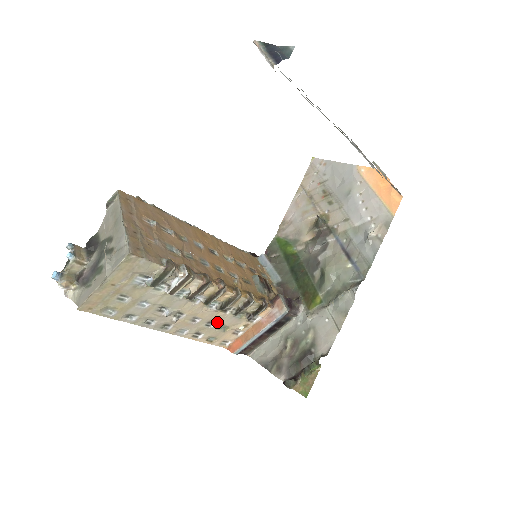
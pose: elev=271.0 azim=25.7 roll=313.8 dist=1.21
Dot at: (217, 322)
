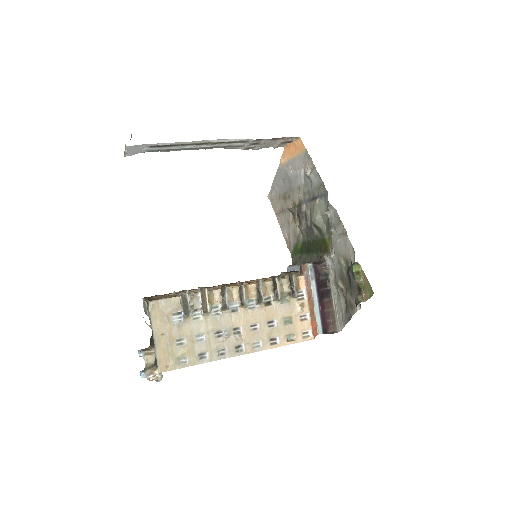
Dot at: (275, 318)
